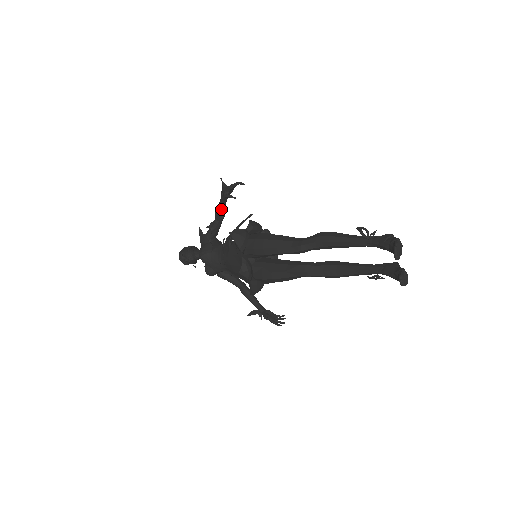
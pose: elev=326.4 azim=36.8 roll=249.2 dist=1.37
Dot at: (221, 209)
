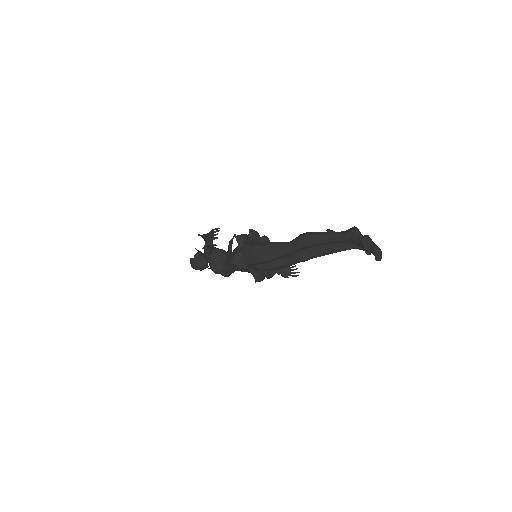
Dot at: occluded
